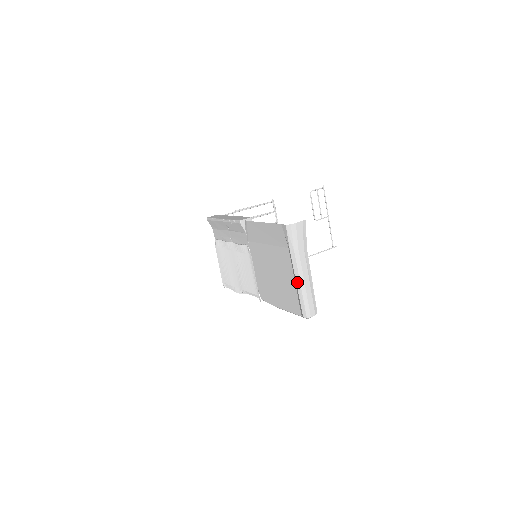
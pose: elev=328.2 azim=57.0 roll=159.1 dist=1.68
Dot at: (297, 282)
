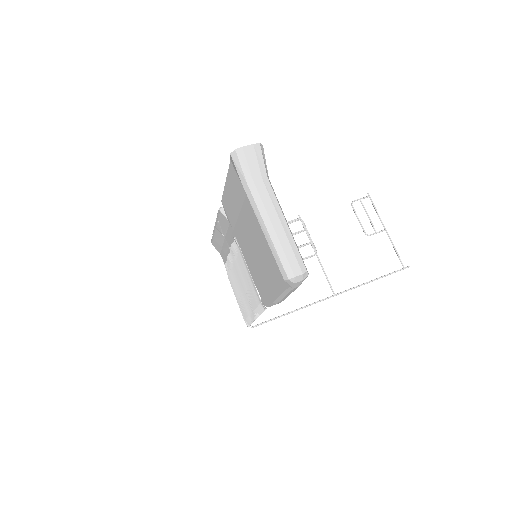
Dot at: (262, 228)
